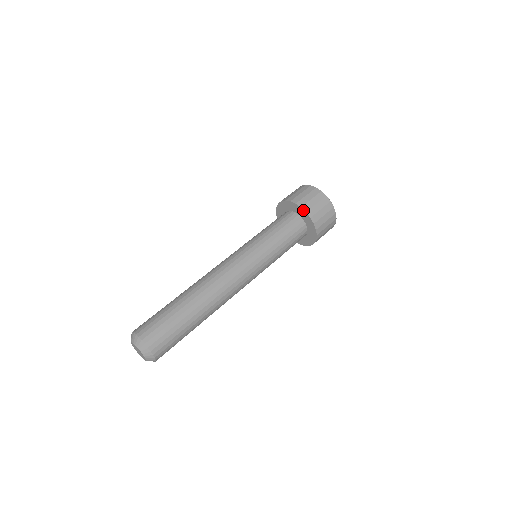
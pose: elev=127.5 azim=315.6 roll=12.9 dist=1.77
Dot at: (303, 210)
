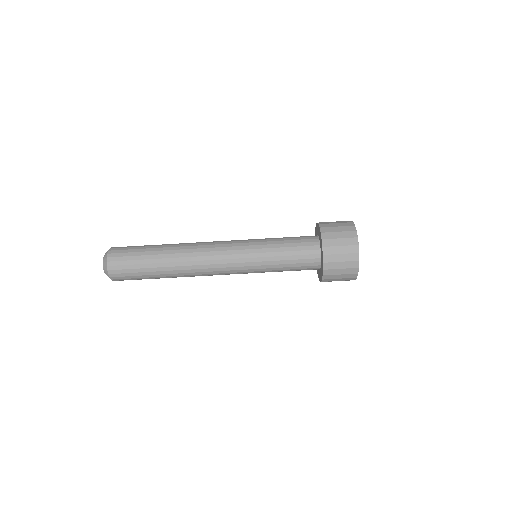
Dot at: (323, 266)
